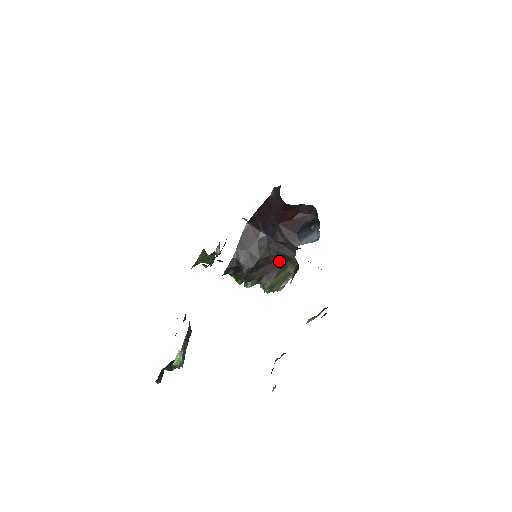
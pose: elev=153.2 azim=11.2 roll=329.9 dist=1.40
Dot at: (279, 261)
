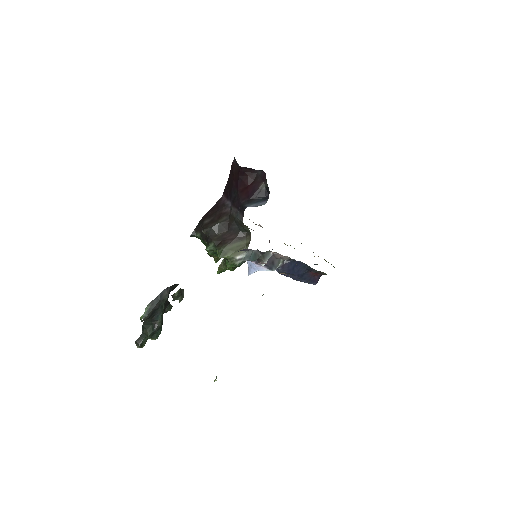
Dot at: (237, 229)
